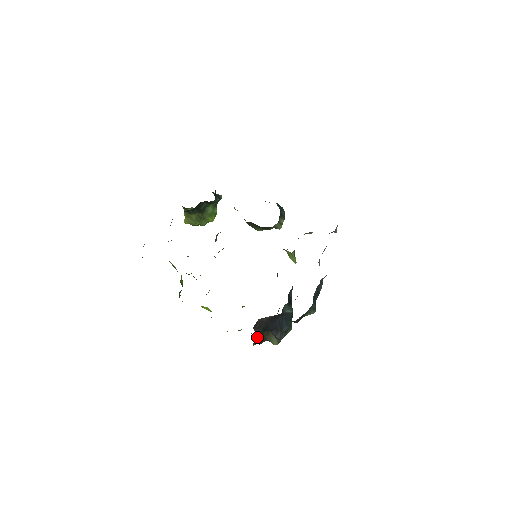
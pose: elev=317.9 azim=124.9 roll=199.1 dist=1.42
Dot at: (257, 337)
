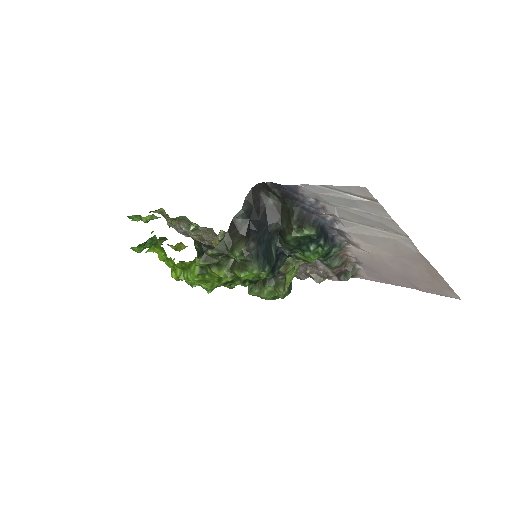
Dot at: (232, 222)
